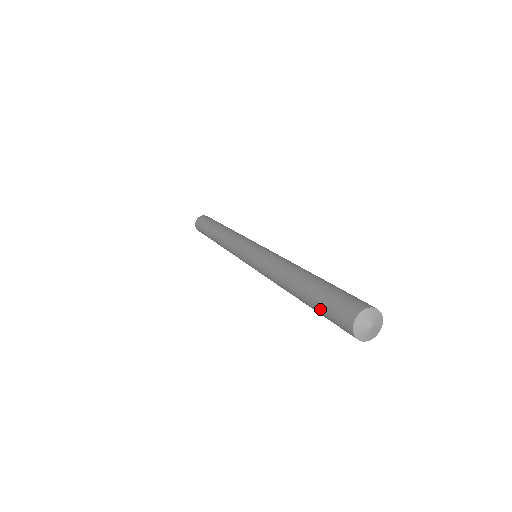
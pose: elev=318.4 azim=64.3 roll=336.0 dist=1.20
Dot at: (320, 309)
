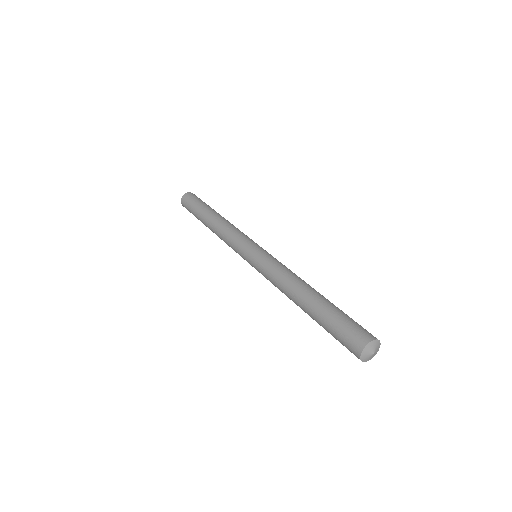
Dot at: occluded
